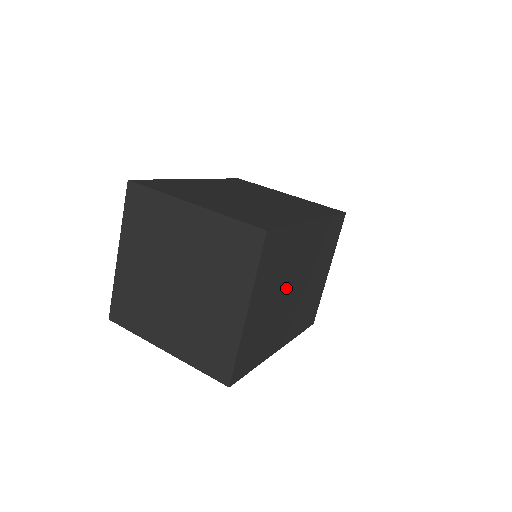
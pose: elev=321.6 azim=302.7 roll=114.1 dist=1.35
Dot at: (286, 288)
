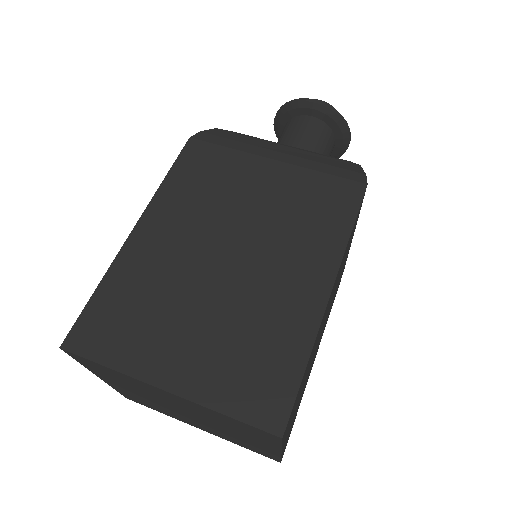
Dot at: occluded
